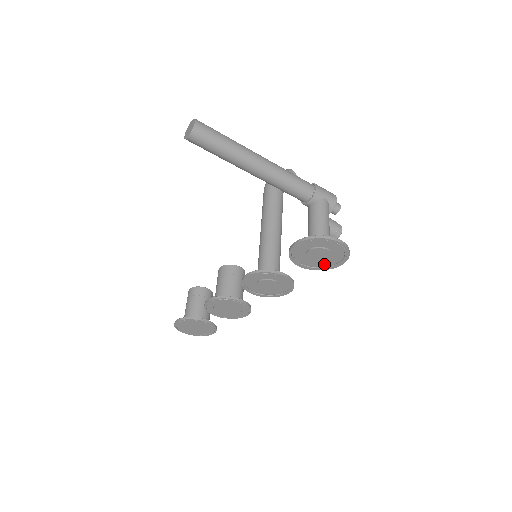
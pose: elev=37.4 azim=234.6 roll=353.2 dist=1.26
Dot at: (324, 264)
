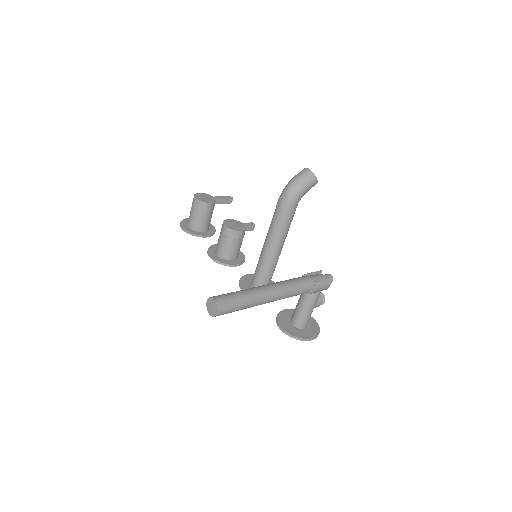
Dot at: occluded
